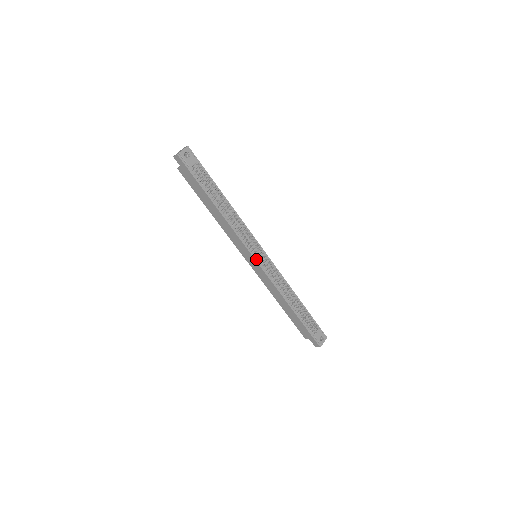
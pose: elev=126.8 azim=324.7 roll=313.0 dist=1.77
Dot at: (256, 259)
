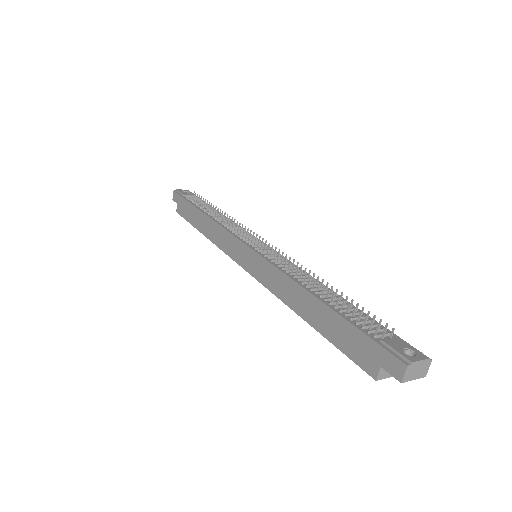
Dot at: (249, 246)
